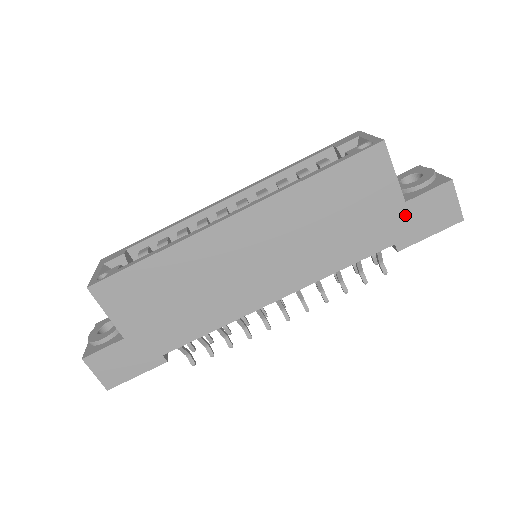
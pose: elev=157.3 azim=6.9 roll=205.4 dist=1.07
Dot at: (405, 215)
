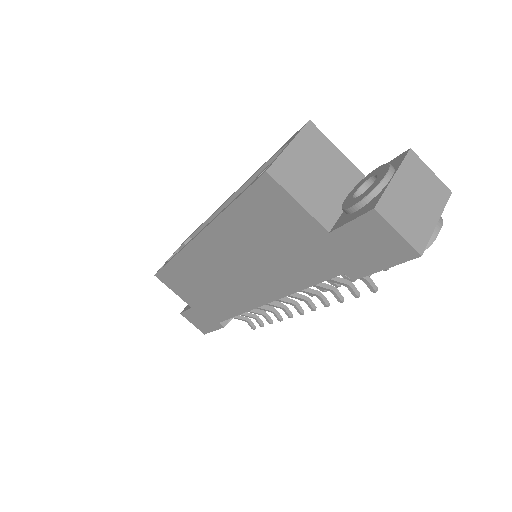
Dot at: (338, 246)
